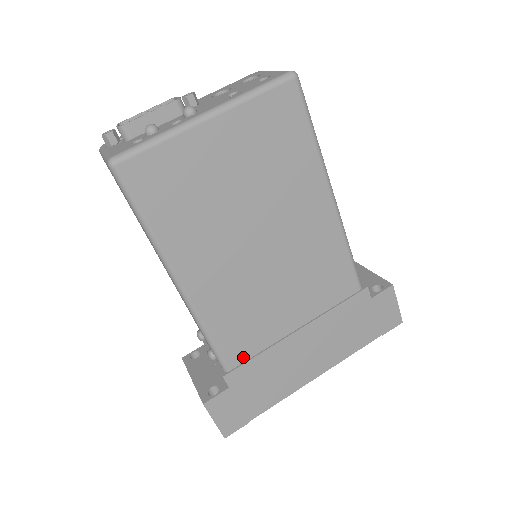
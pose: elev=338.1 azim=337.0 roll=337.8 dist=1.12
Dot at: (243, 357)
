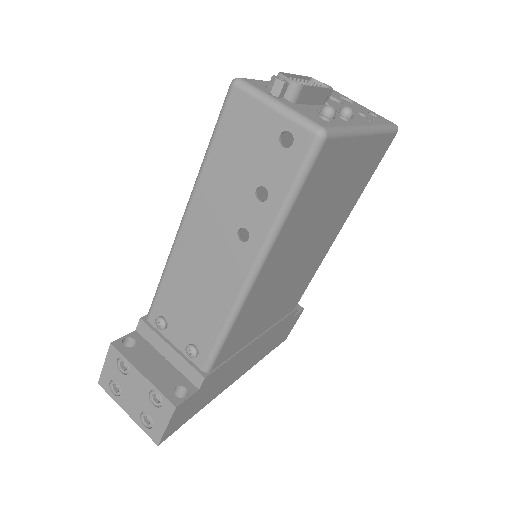
Dot at: (224, 358)
